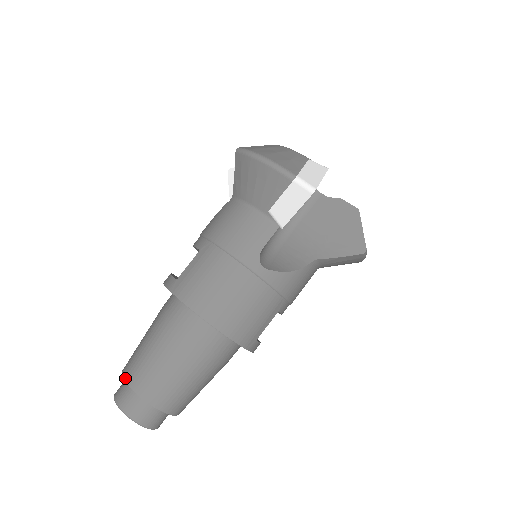
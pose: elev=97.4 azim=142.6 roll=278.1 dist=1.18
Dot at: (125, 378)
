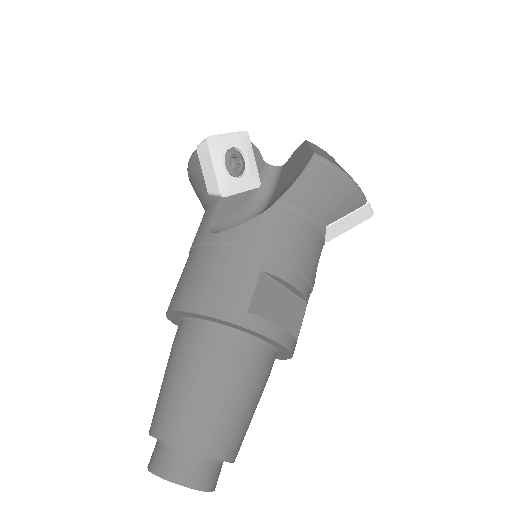
Dot at: occluded
